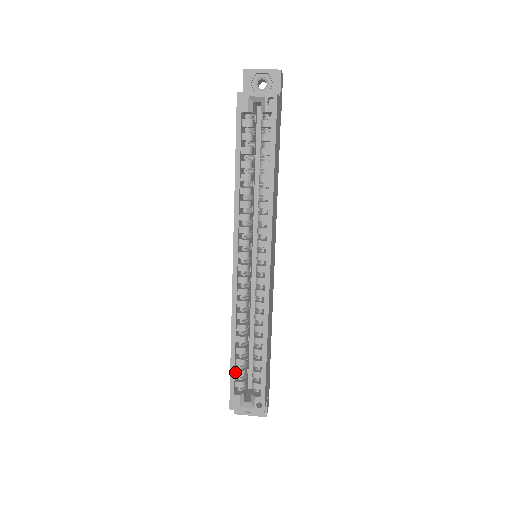
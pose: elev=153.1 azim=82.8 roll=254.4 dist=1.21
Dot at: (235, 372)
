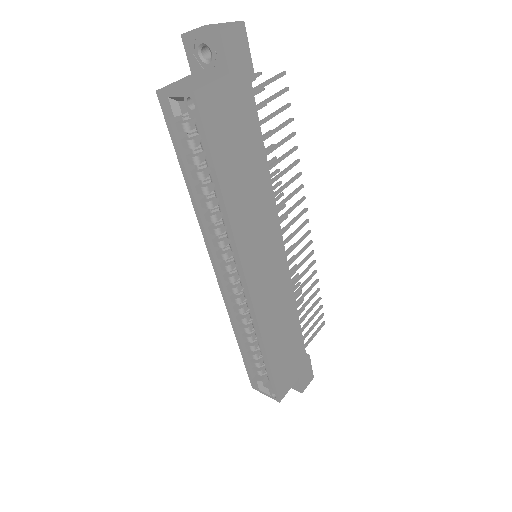
Dot at: (250, 362)
